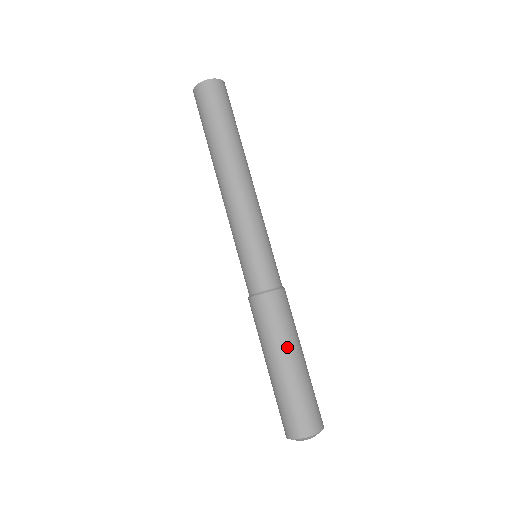
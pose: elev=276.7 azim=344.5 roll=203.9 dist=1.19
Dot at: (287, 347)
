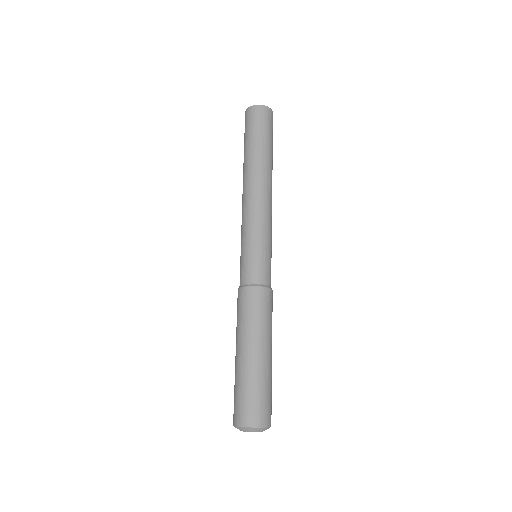
Dot at: (270, 340)
